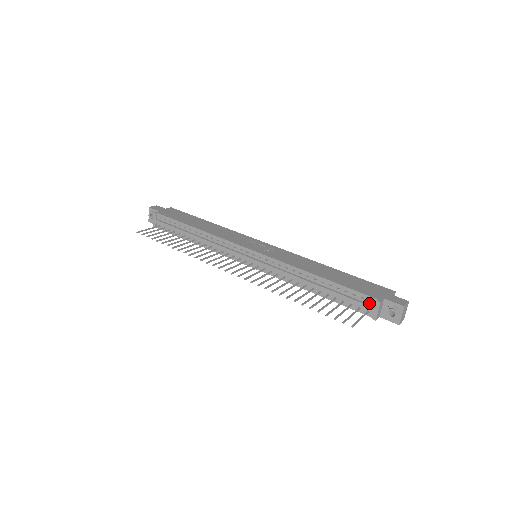
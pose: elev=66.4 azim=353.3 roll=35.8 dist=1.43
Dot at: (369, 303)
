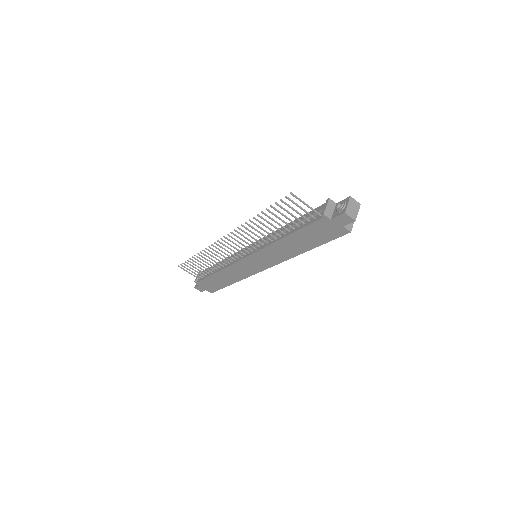
Dot at: occluded
